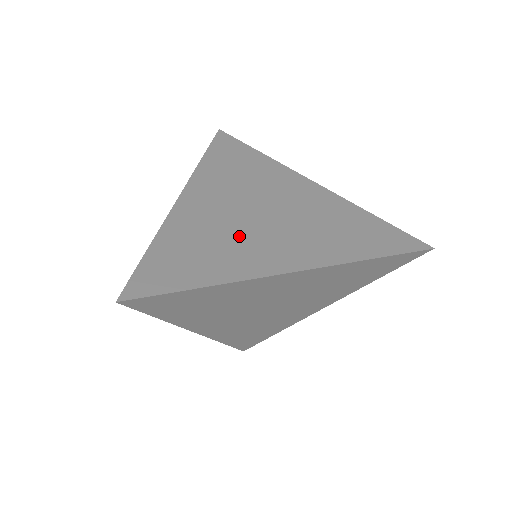
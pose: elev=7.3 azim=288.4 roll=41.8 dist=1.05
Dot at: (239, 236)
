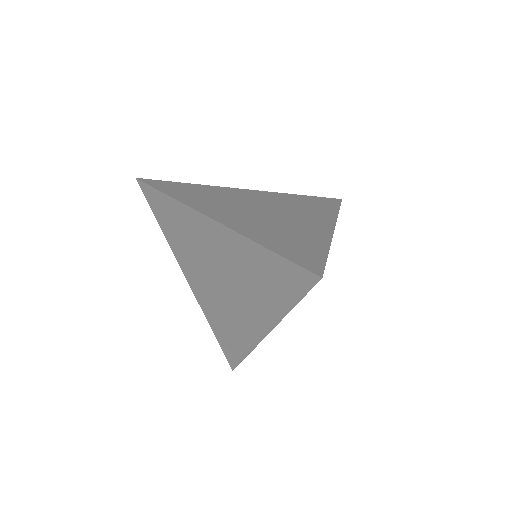
Dot at: (229, 204)
